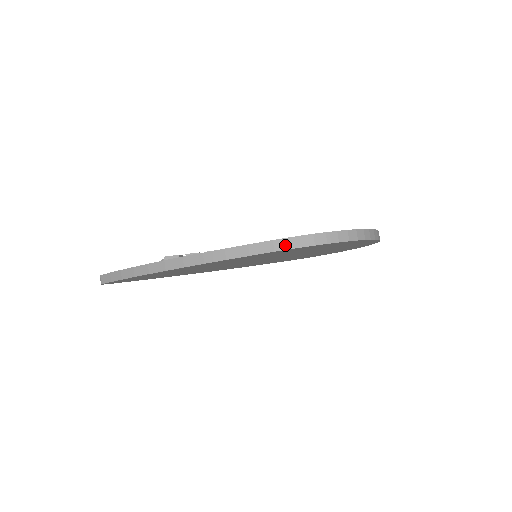
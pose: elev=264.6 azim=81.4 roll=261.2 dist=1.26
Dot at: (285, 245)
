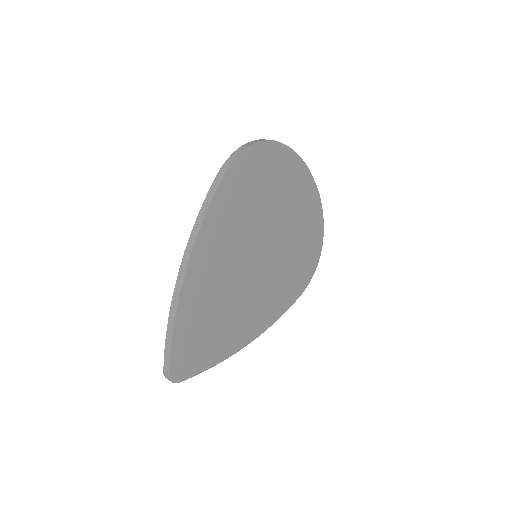
Dot at: (225, 168)
